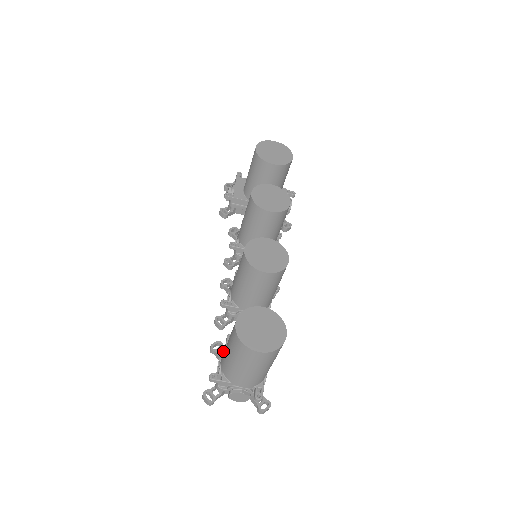
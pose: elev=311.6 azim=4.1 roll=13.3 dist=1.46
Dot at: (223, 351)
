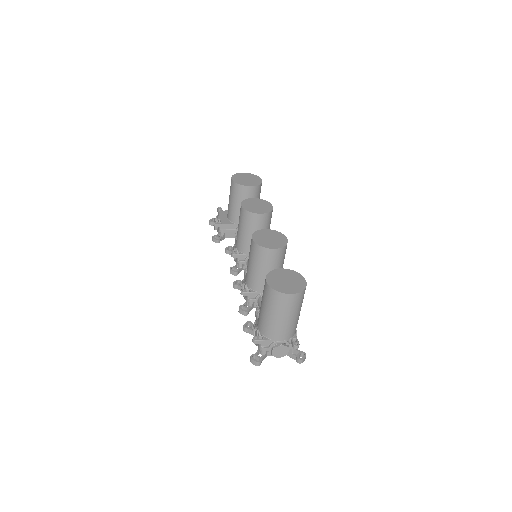
Dot at: occluded
